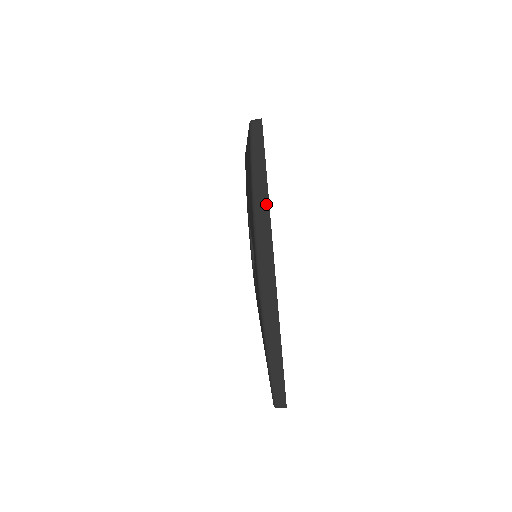
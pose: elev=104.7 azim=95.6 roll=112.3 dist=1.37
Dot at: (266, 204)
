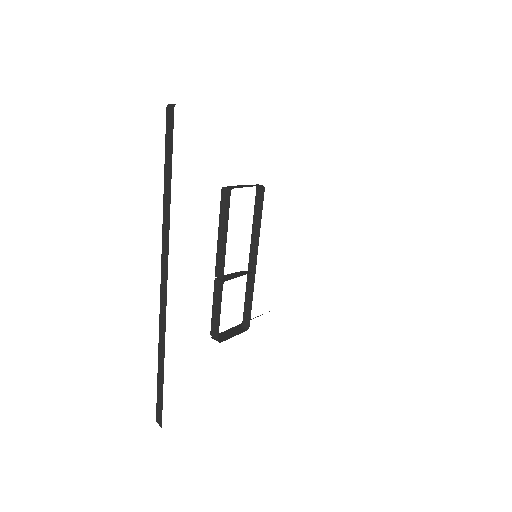
Dot at: occluded
